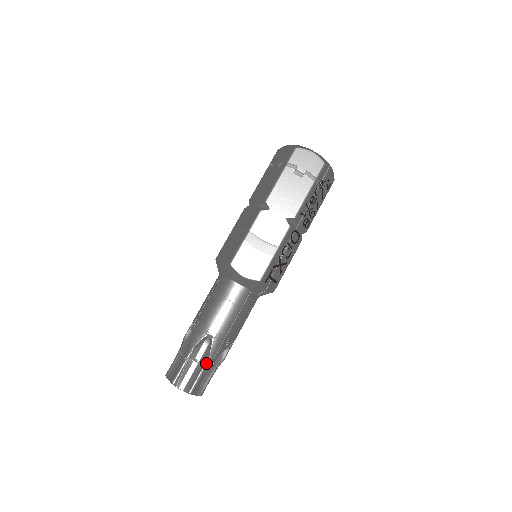
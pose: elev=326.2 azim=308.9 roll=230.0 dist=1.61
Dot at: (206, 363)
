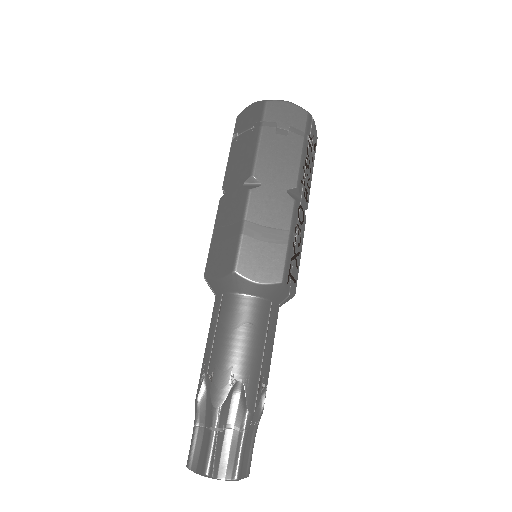
Dot at: (245, 425)
